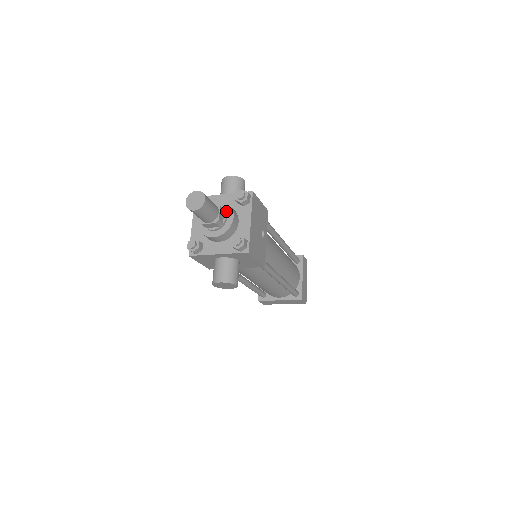
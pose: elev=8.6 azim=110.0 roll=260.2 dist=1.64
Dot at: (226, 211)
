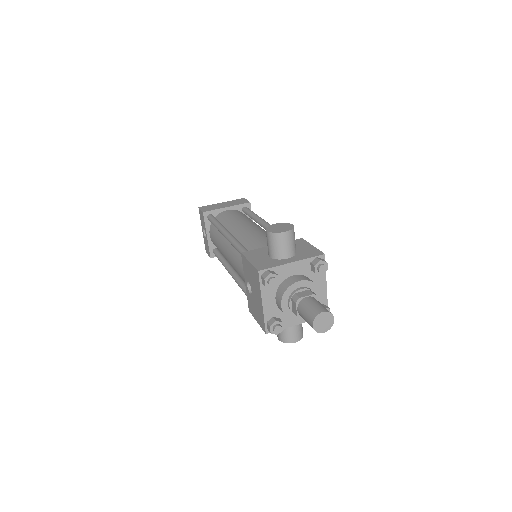
Dot at: (312, 291)
